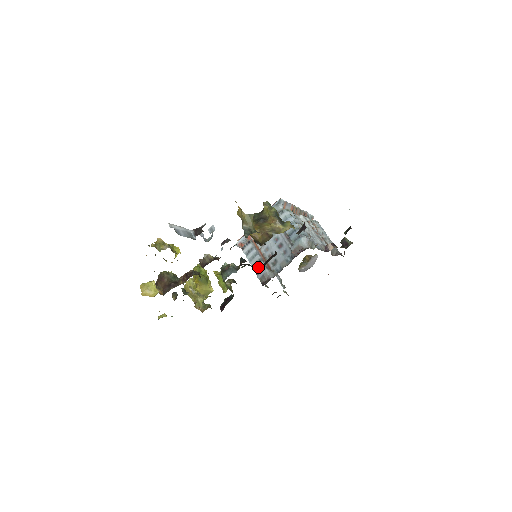
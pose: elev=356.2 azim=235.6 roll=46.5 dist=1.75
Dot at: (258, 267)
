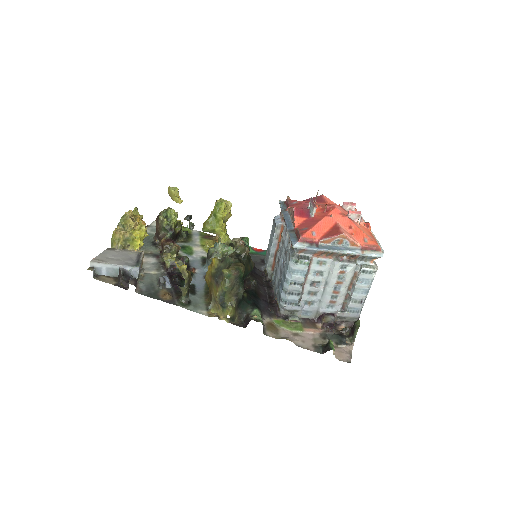
Dot at: occluded
